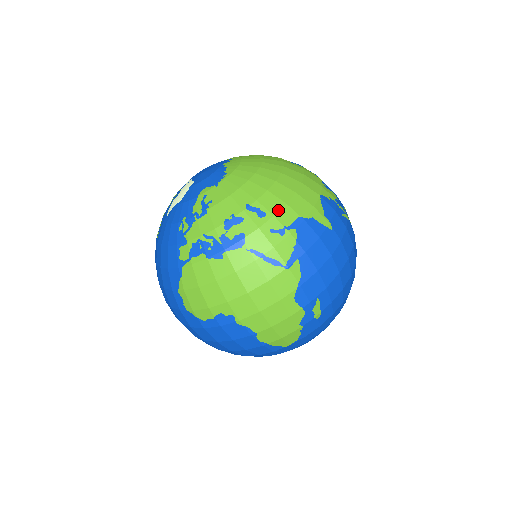
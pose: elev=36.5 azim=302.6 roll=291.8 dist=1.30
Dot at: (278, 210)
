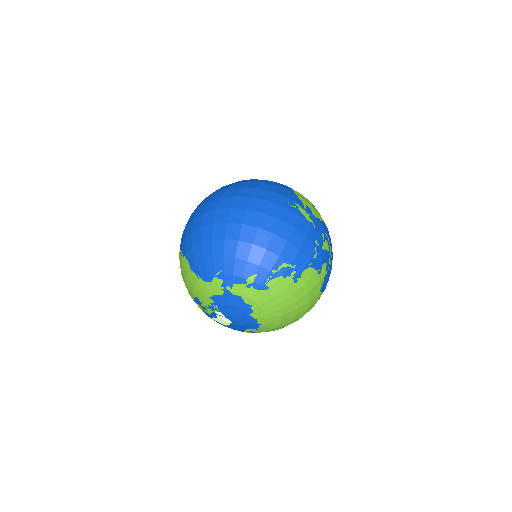
Dot at: occluded
